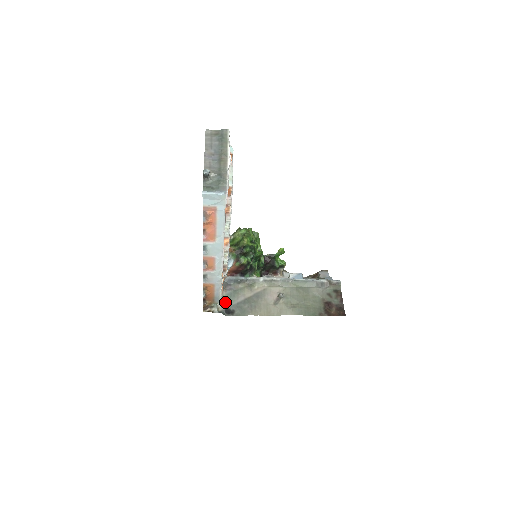
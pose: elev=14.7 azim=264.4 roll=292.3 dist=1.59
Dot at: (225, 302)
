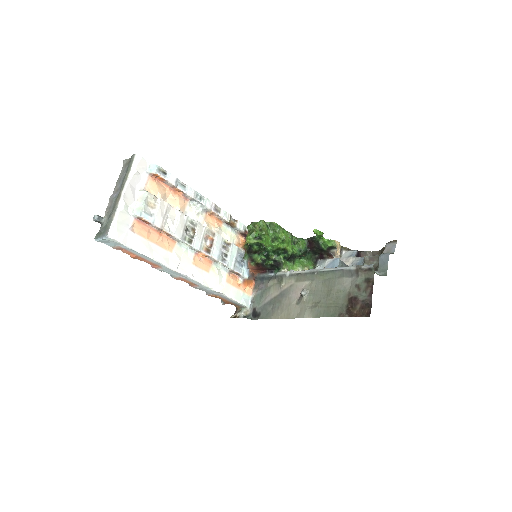
Dot at: (254, 304)
